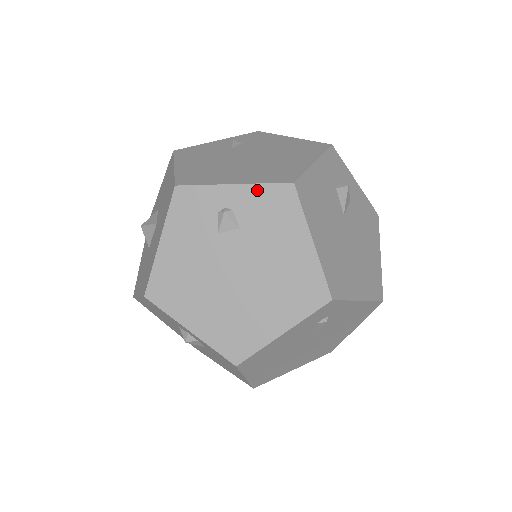
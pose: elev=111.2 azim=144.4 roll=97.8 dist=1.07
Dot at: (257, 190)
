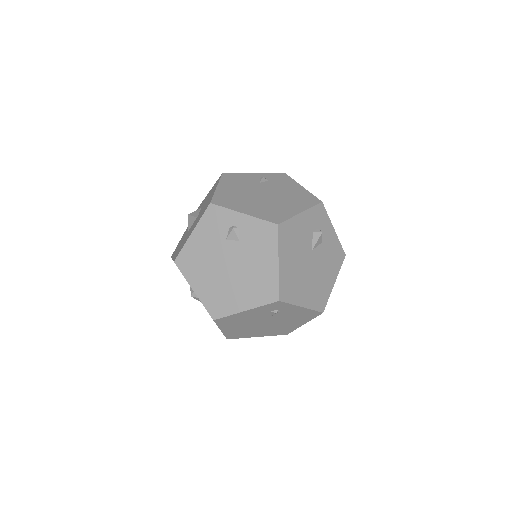
Dot at: (256, 222)
